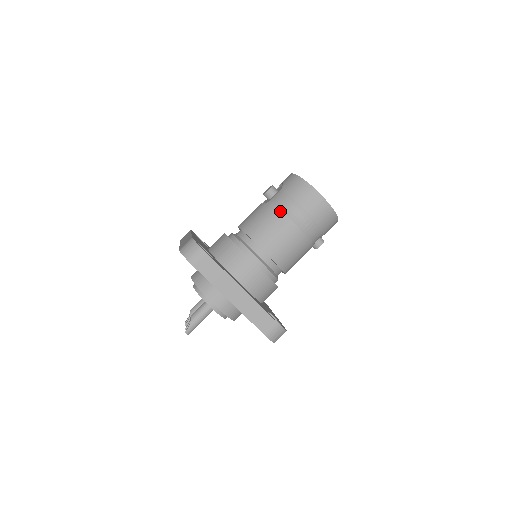
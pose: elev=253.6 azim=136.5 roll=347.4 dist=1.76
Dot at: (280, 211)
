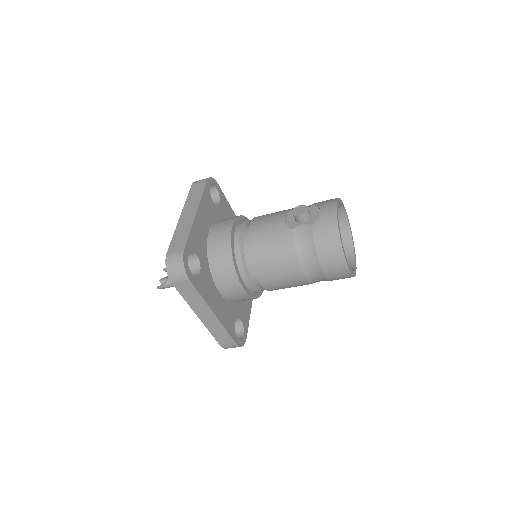
Dot at: (295, 253)
